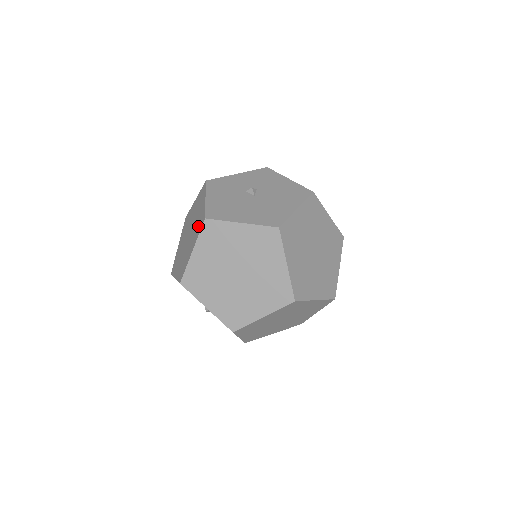
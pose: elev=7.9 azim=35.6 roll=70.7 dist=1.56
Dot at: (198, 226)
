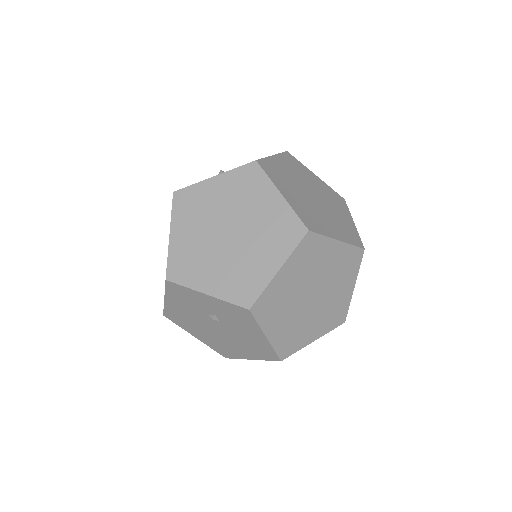
Dot at: occluded
